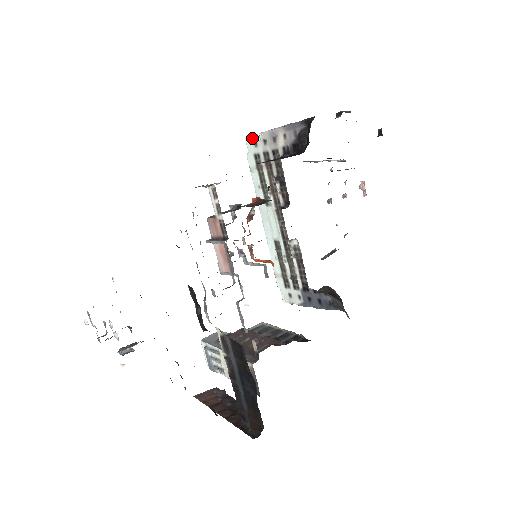
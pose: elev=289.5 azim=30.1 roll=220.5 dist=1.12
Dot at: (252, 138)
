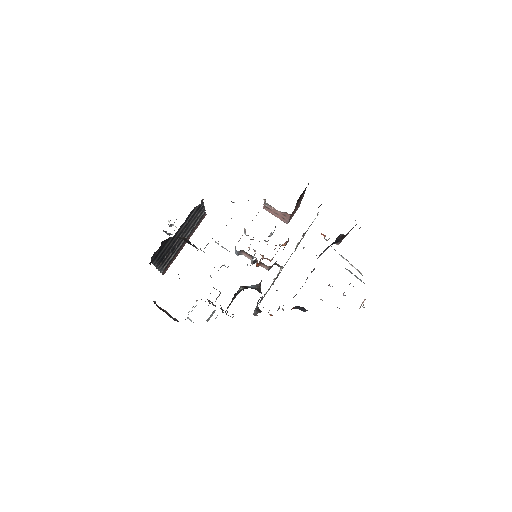
Dot at: occluded
